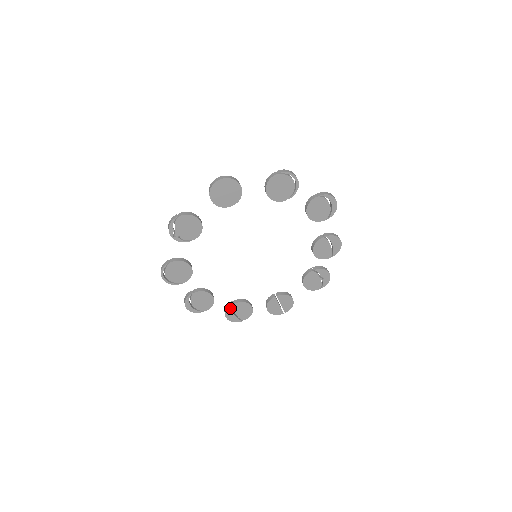
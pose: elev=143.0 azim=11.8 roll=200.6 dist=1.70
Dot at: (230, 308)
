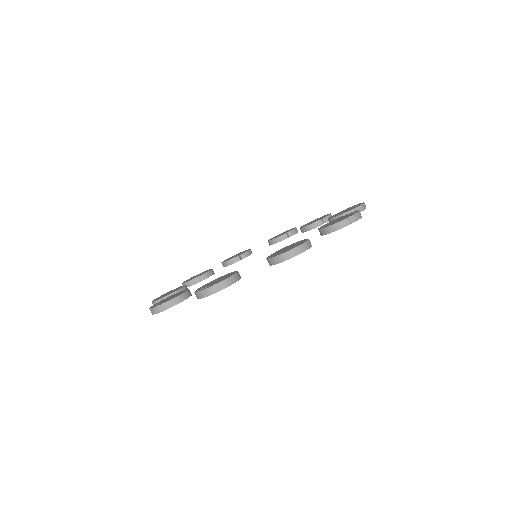
Dot at: (194, 284)
